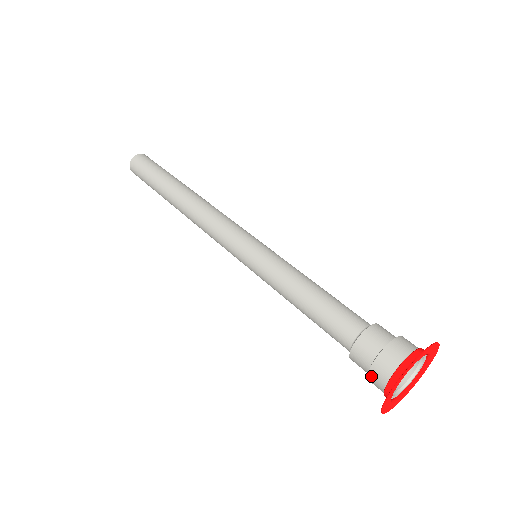
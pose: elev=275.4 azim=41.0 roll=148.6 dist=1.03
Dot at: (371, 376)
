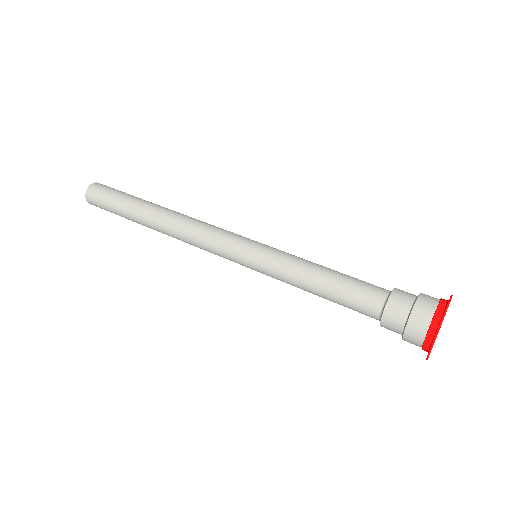
Dot at: (414, 317)
